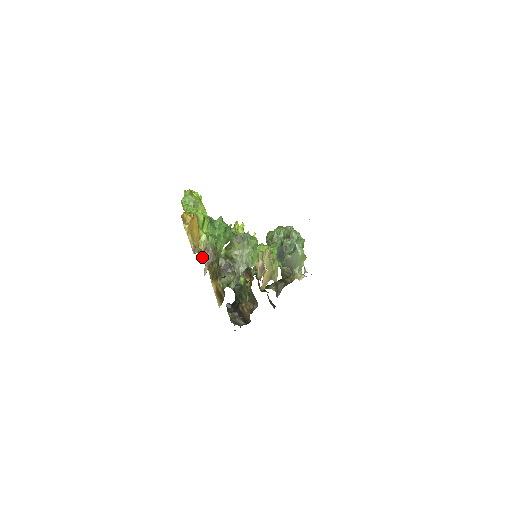
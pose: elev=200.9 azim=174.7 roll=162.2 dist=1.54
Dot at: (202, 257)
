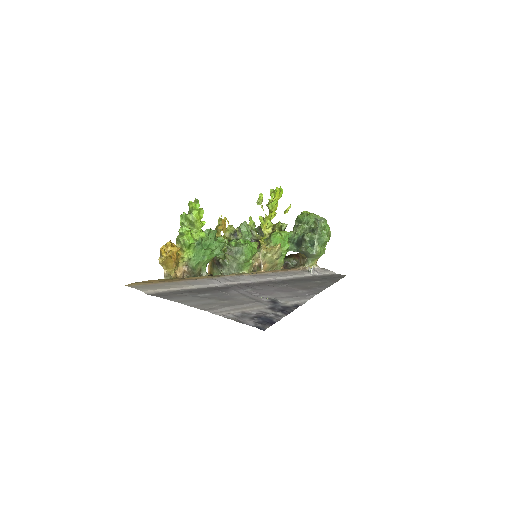
Dot at: (178, 275)
